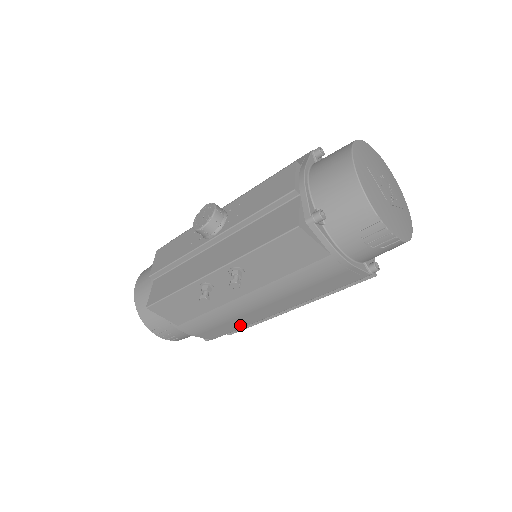
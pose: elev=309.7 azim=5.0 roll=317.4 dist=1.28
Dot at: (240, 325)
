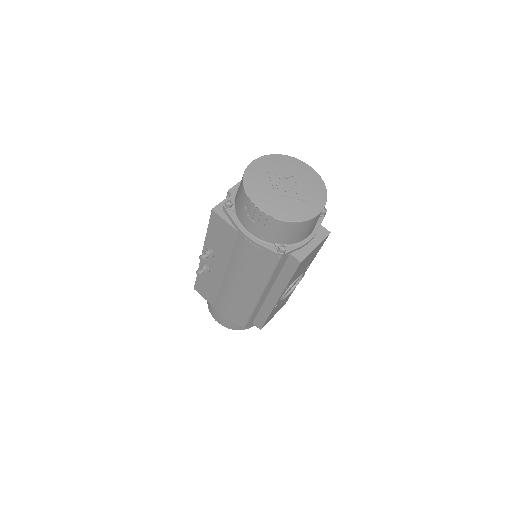
Dot at: (246, 311)
